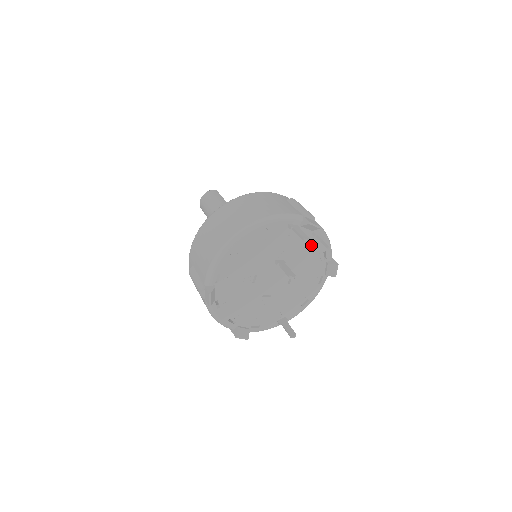
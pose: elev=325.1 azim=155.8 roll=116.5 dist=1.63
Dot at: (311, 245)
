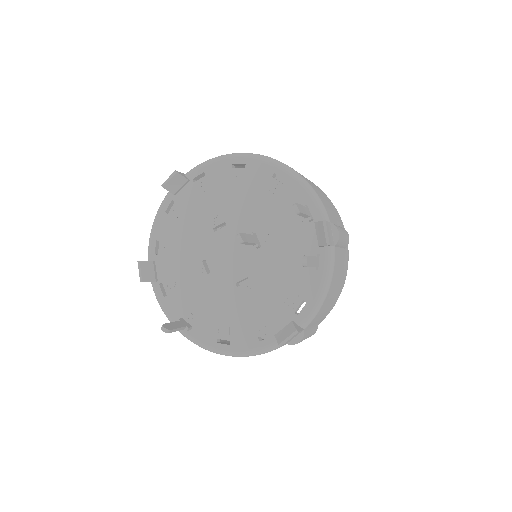
Dot at: (301, 269)
